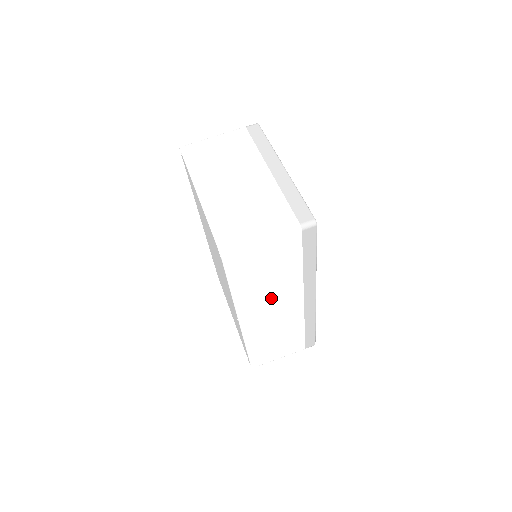
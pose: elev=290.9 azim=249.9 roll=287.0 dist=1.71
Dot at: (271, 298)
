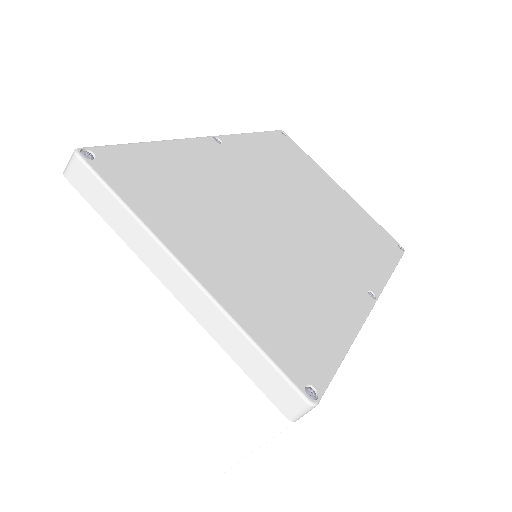
Dot at: occluded
